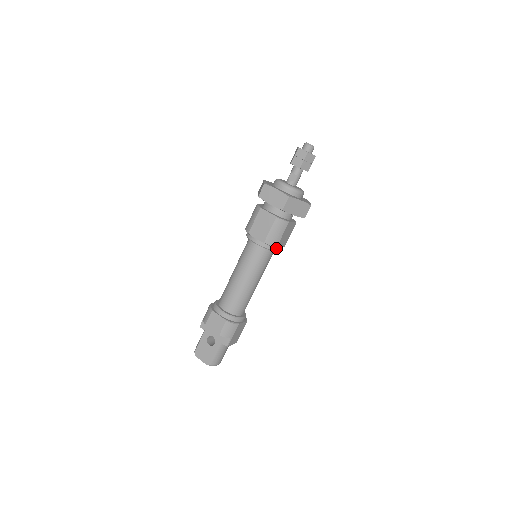
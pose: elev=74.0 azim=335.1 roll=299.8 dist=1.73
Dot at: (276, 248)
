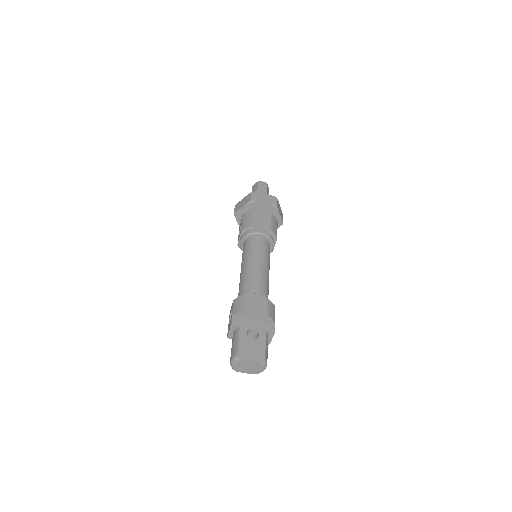
Dot at: (274, 244)
